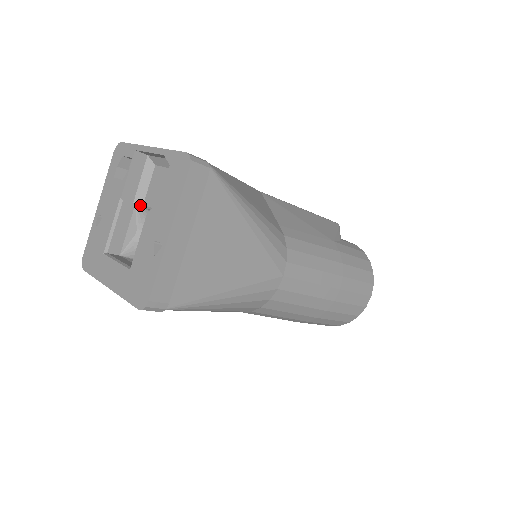
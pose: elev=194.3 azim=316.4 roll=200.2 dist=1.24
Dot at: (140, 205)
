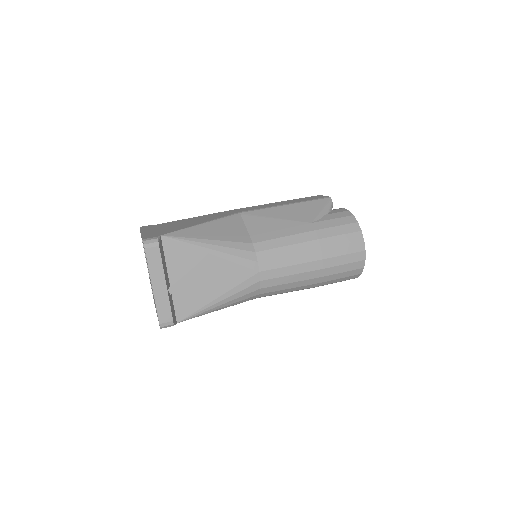
Dot at: occluded
